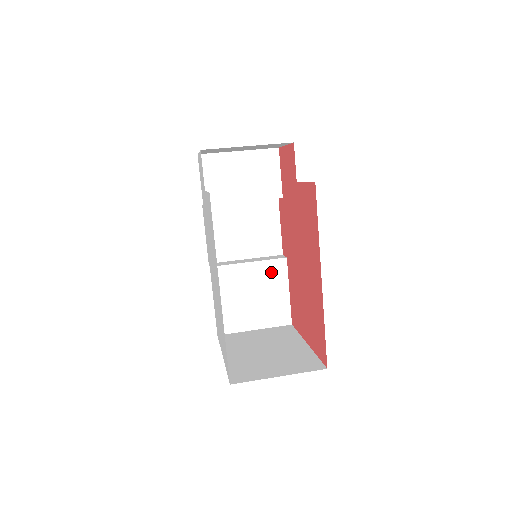
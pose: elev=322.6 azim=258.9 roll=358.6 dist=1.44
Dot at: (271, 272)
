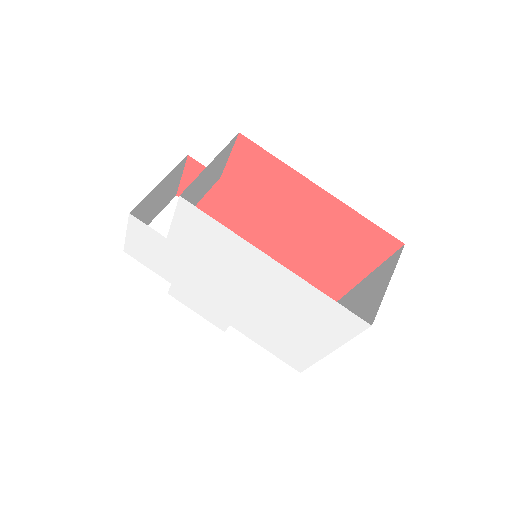
Dot at: occluded
